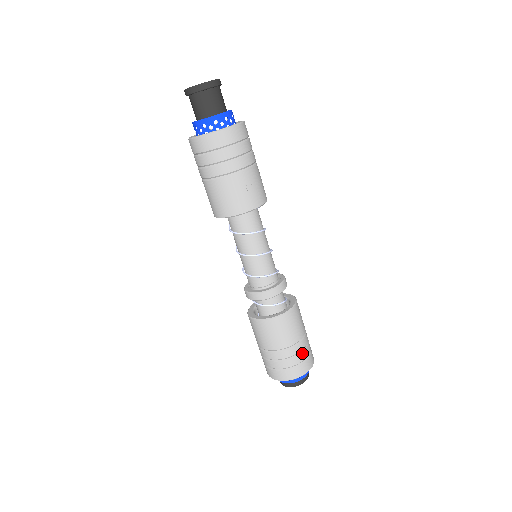
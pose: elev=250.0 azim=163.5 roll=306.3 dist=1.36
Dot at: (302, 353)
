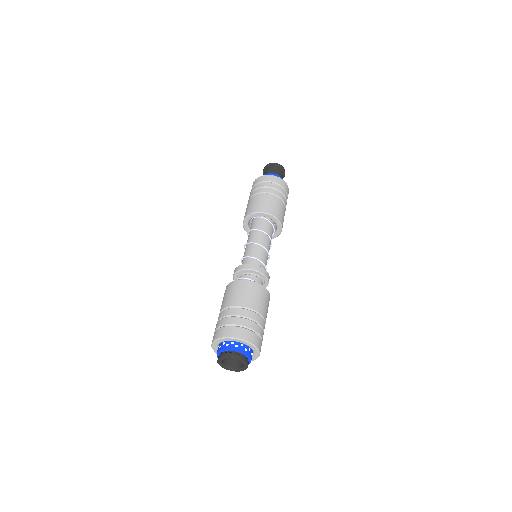
Dot at: (251, 322)
